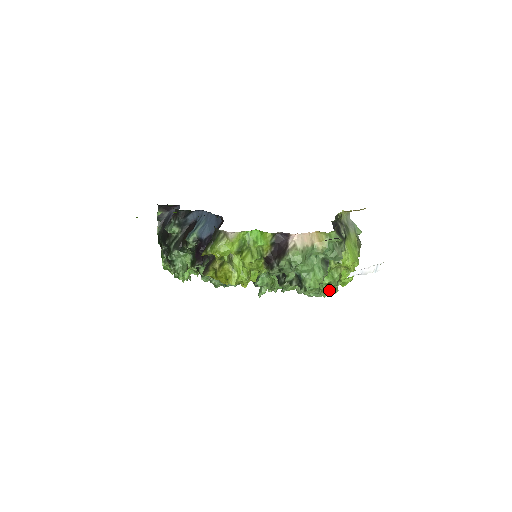
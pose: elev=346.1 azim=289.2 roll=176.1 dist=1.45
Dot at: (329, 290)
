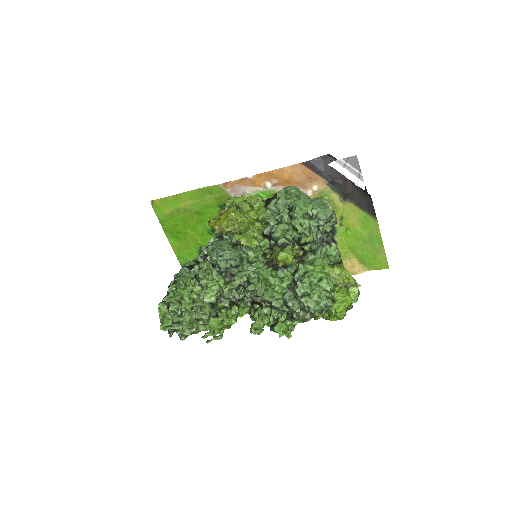
Dot at: (320, 288)
